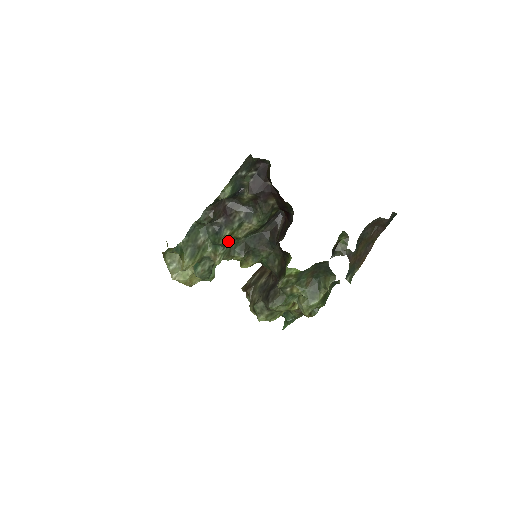
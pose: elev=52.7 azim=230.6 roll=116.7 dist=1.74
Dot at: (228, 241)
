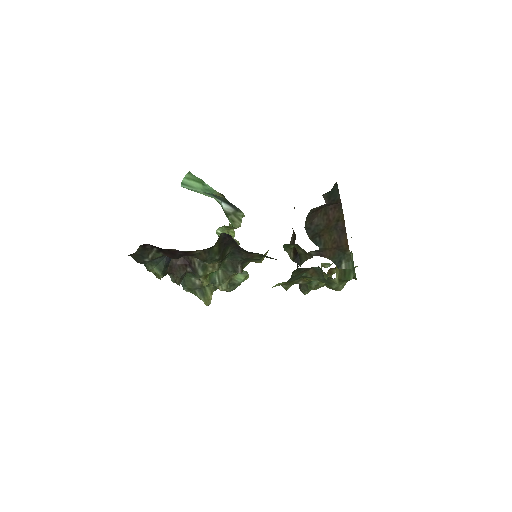
Dot at: (213, 275)
